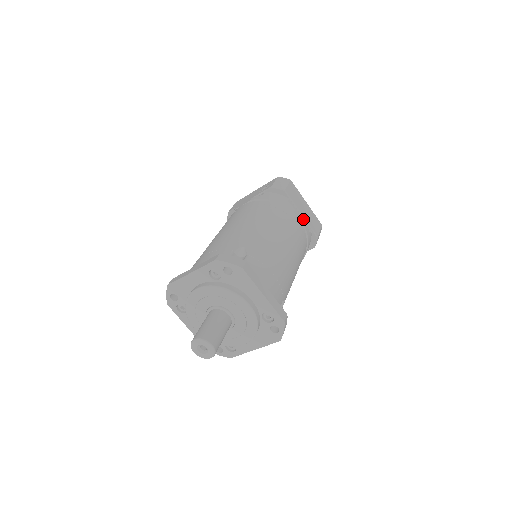
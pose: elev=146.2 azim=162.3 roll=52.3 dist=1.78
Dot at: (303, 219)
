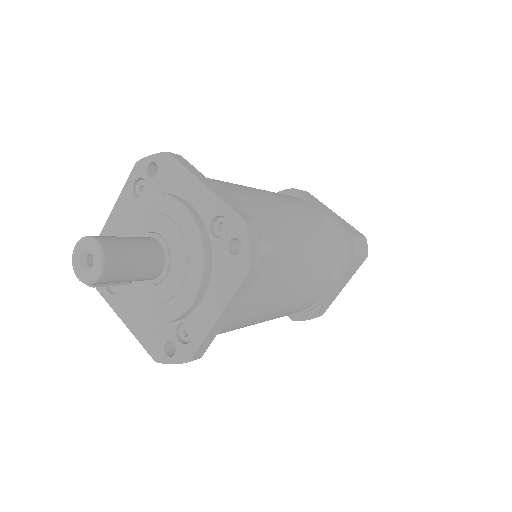
Dot at: occluded
